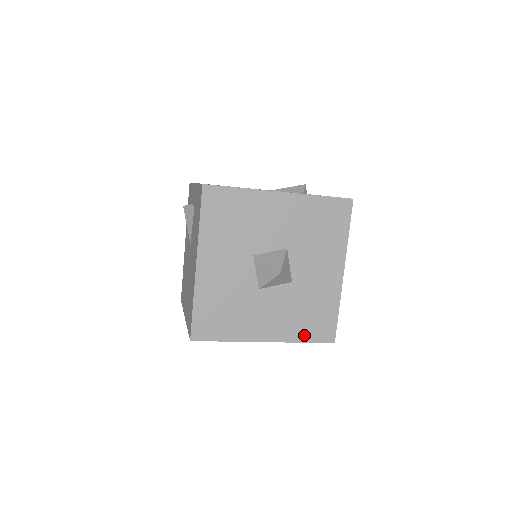
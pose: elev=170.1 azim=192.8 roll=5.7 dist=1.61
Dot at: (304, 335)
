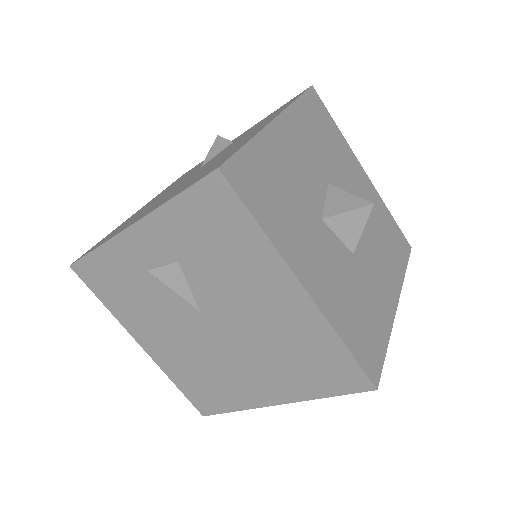
Dot at: (348, 335)
